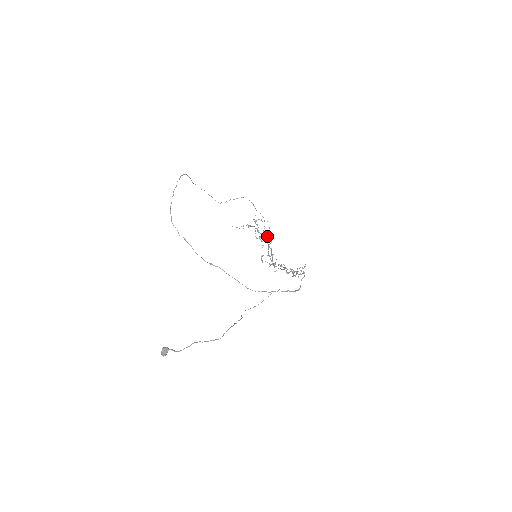
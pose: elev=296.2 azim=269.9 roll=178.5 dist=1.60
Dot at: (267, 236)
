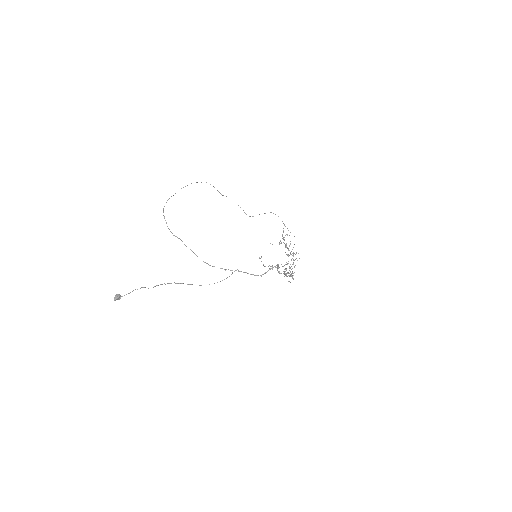
Dot at: occluded
